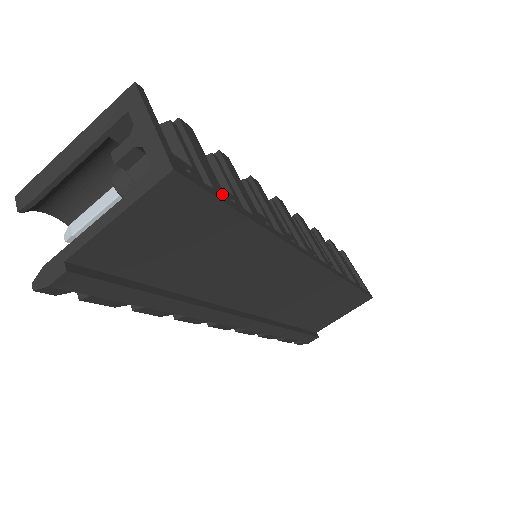
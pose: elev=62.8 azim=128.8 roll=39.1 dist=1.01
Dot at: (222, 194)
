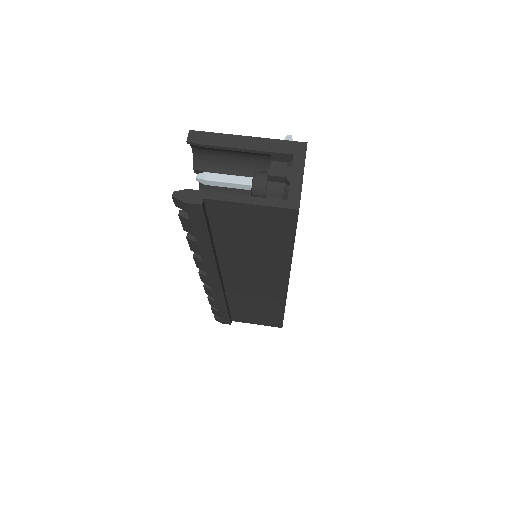
Dot at: occluded
